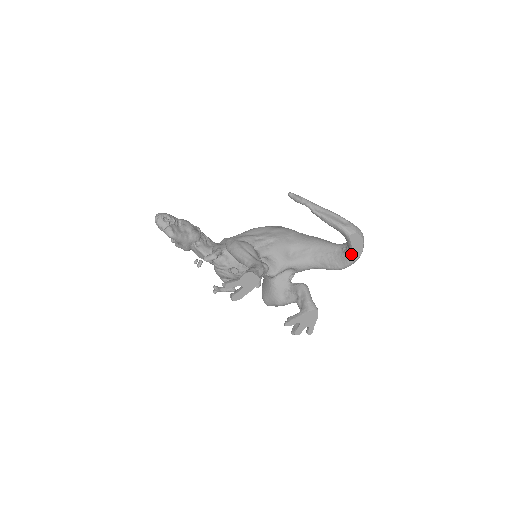
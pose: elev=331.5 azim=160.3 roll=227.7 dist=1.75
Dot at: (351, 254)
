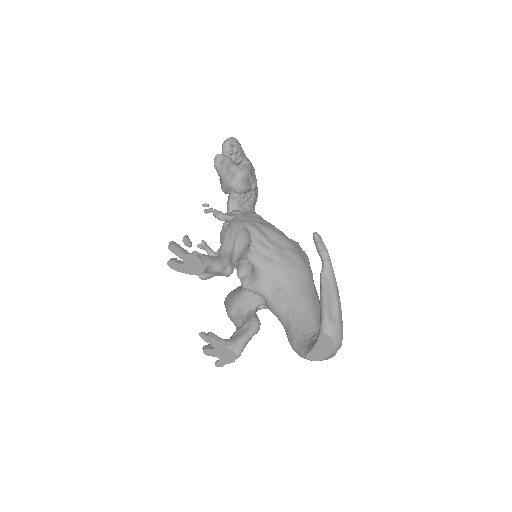
Dot at: (310, 349)
